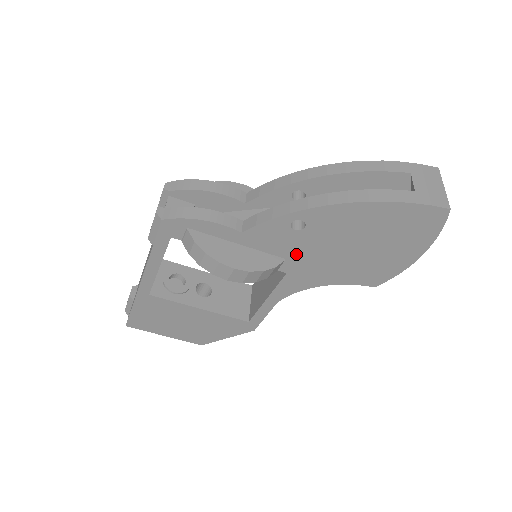
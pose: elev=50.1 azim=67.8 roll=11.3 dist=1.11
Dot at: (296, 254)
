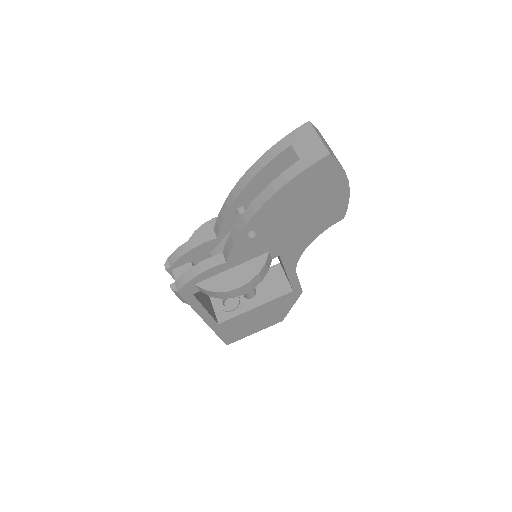
Dot at: (271, 245)
